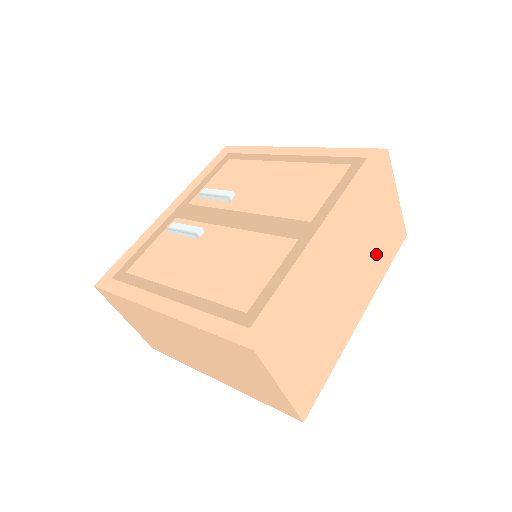
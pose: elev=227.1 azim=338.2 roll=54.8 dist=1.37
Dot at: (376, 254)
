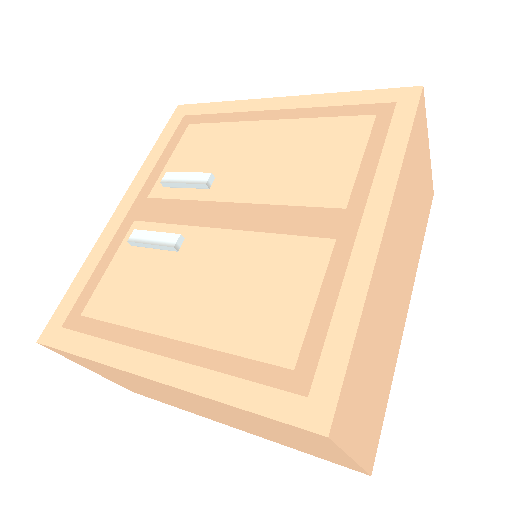
Dot at: (415, 230)
